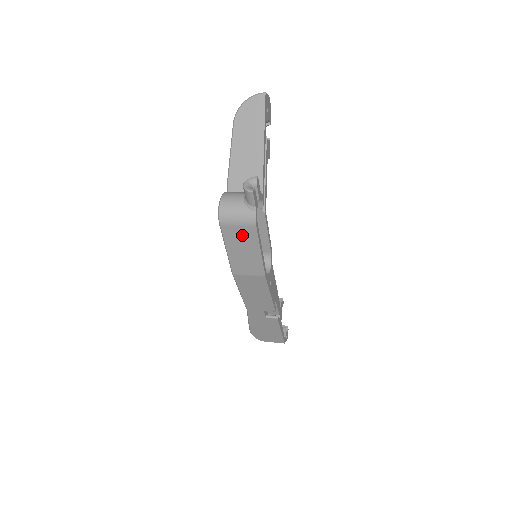
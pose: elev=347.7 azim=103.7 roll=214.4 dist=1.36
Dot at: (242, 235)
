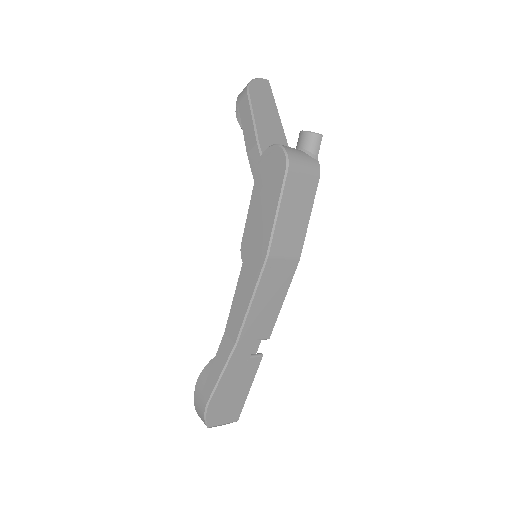
Dot at: (302, 189)
